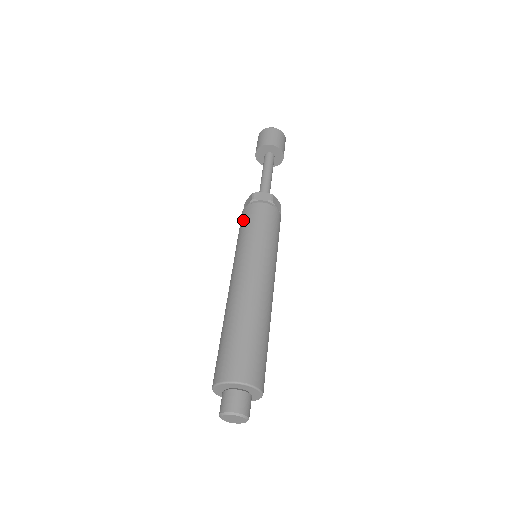
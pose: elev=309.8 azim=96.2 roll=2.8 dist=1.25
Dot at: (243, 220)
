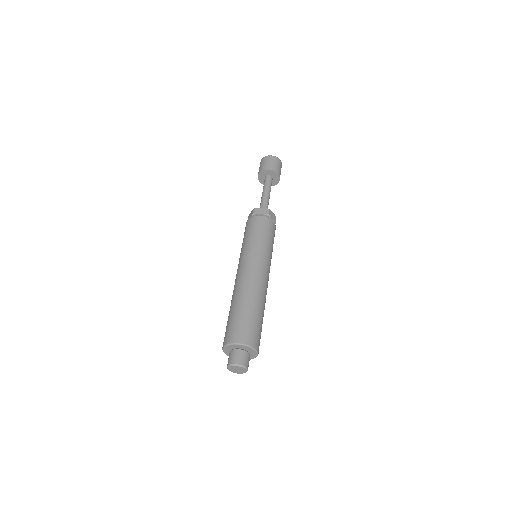
Dot at: (246, 229)
